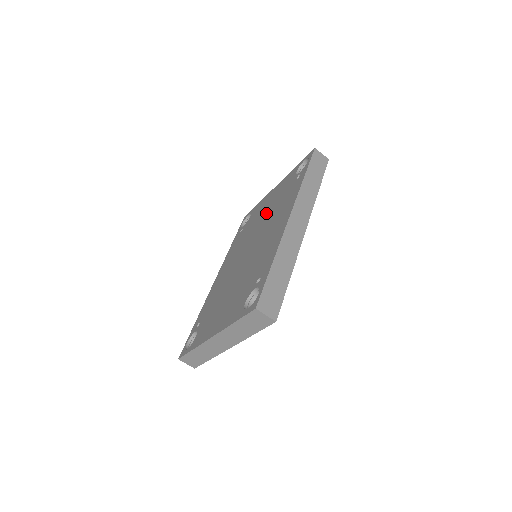
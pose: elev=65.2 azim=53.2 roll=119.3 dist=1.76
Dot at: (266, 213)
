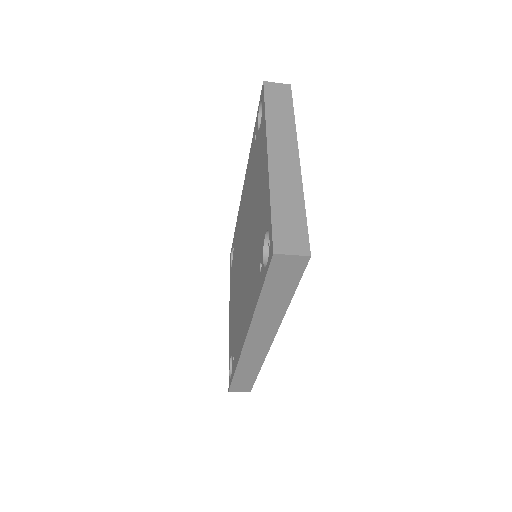
Dot at: (253, 221)
